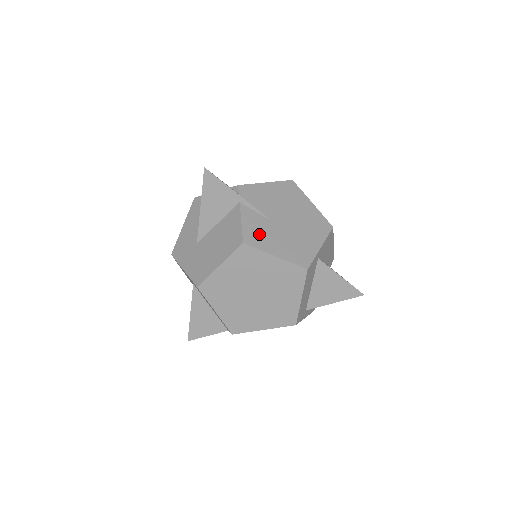
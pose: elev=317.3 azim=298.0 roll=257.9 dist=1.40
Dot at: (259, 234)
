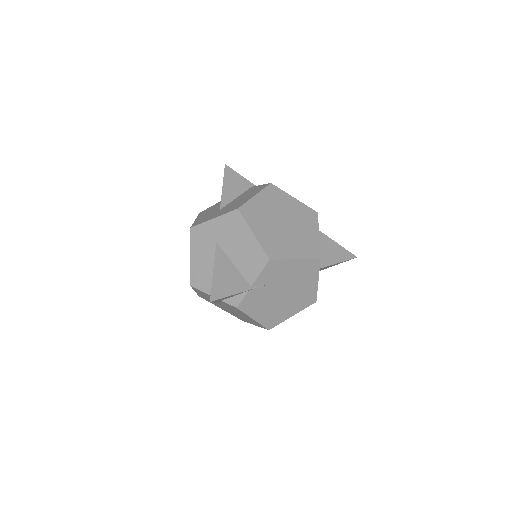
Dot at: occluded
